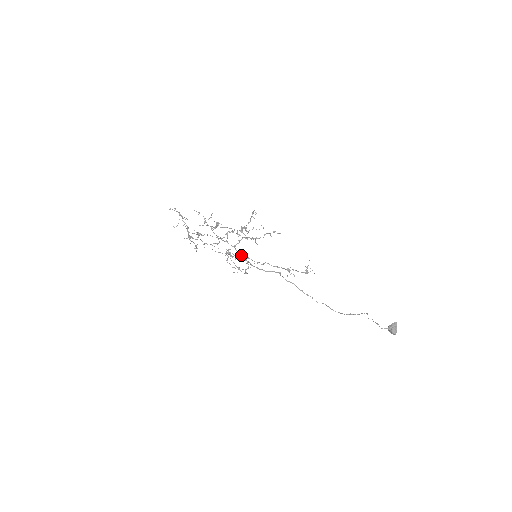
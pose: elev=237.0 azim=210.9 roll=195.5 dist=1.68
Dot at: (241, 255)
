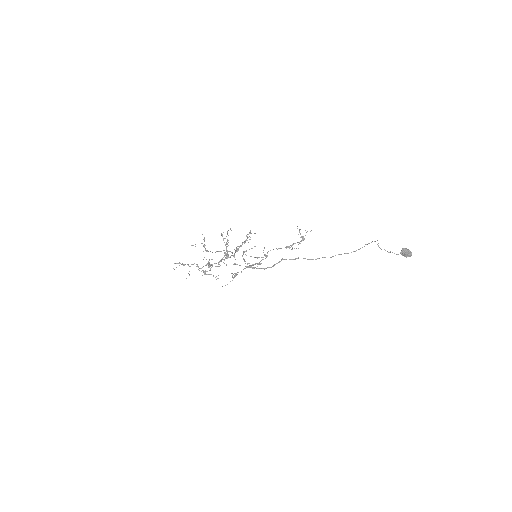
Dot at: (245, 266)
